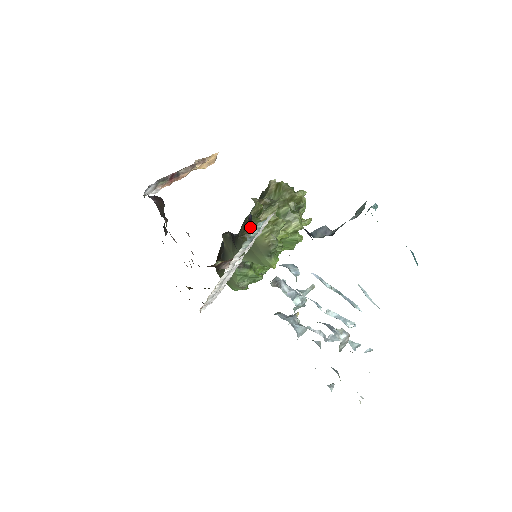
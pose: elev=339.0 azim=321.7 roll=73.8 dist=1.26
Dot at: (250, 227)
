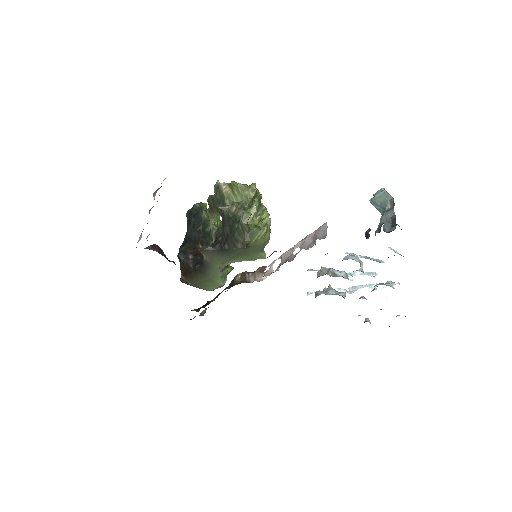
Dot at: (249, 235)
